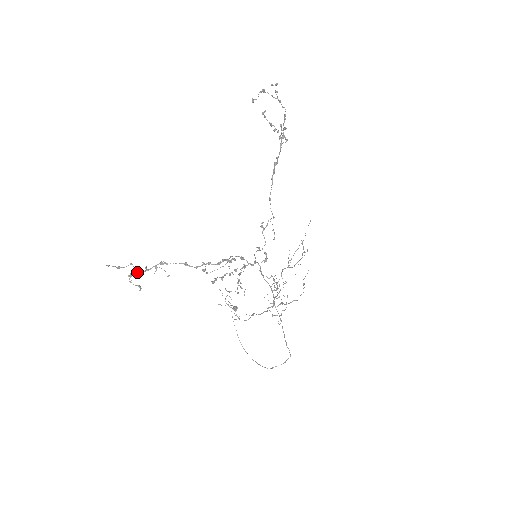
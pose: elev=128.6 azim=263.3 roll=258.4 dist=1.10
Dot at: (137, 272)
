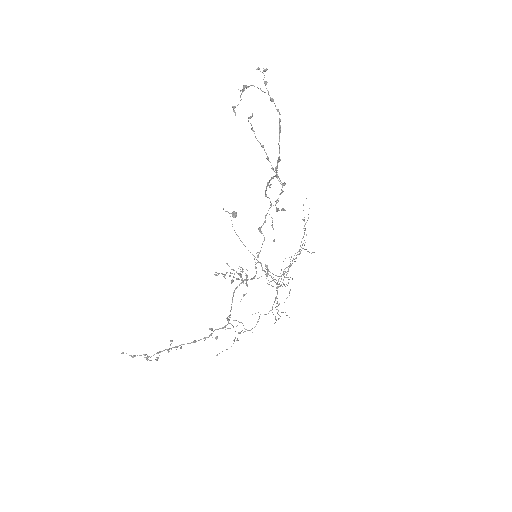
Dot at: occluded
